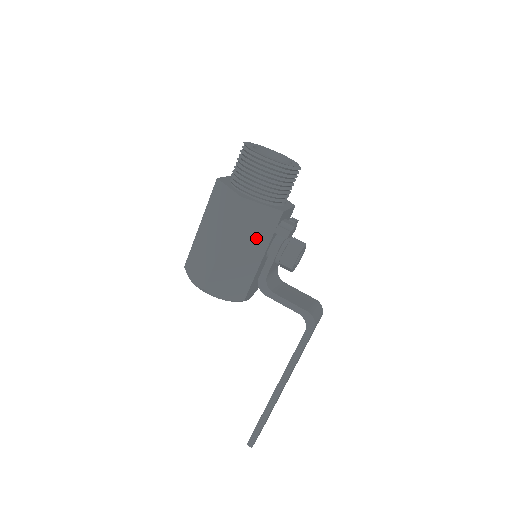
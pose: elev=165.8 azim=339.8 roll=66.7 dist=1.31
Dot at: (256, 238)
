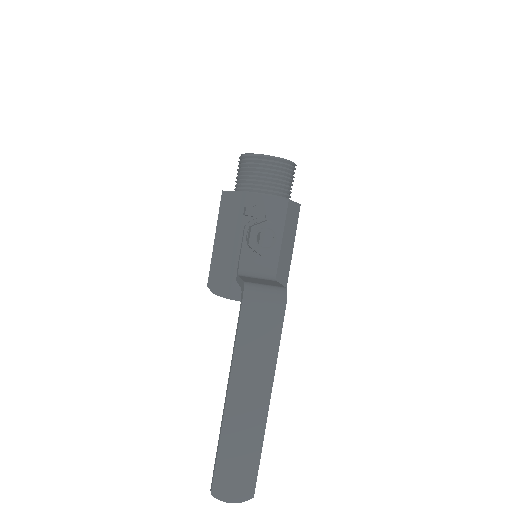
Dot at: (233, 225)
